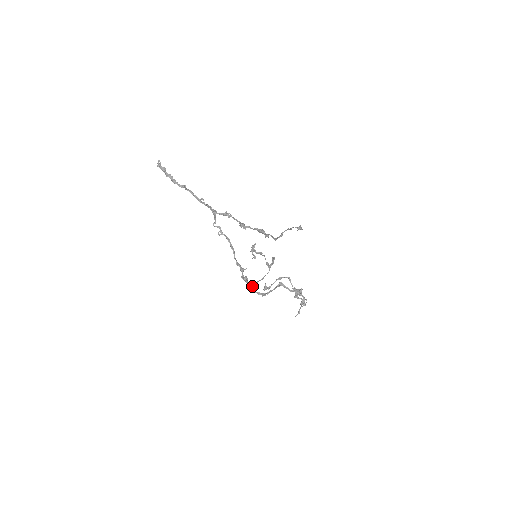
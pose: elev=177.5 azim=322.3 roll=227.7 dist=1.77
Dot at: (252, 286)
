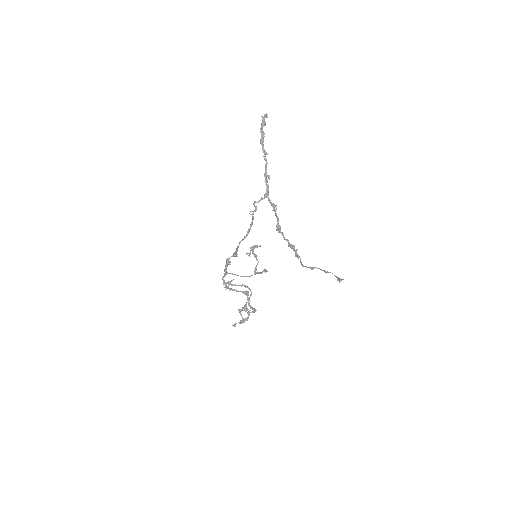
Dot at: (226, 273)
